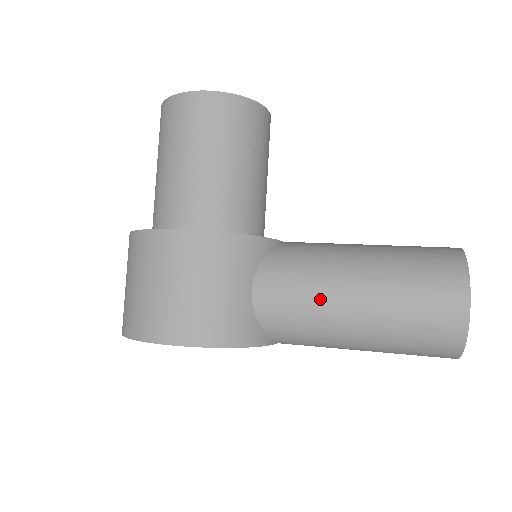
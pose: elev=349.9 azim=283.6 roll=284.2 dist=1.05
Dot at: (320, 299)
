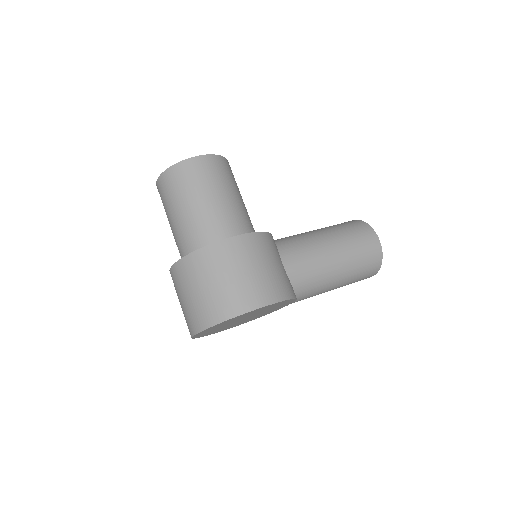
Dot at: (319, 258)
